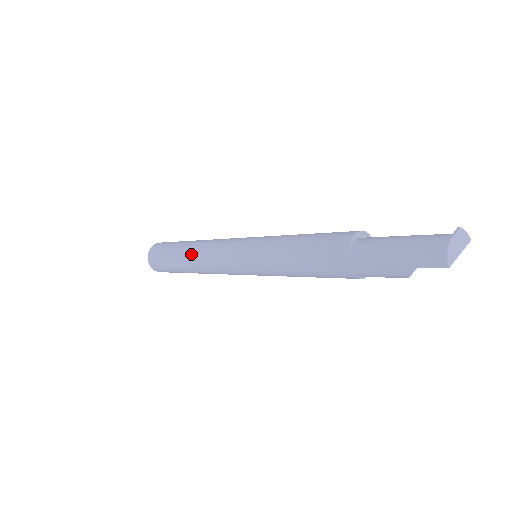
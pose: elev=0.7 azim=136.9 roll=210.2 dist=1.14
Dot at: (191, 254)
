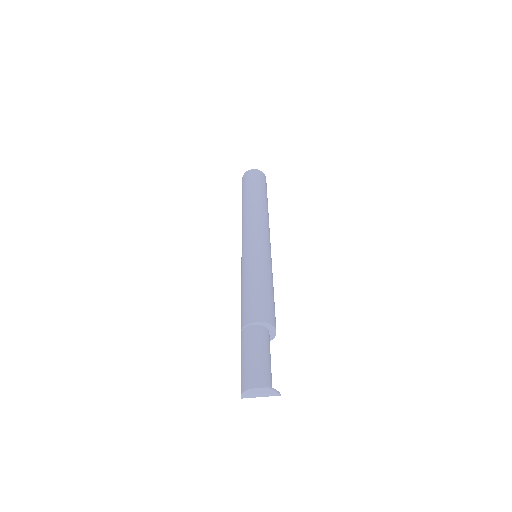
Dot at: (243, 211)
